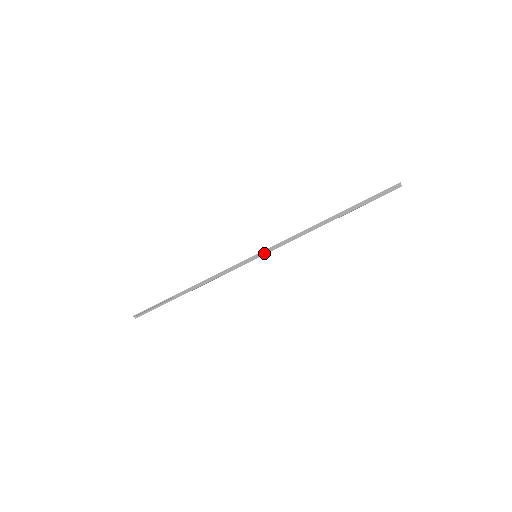
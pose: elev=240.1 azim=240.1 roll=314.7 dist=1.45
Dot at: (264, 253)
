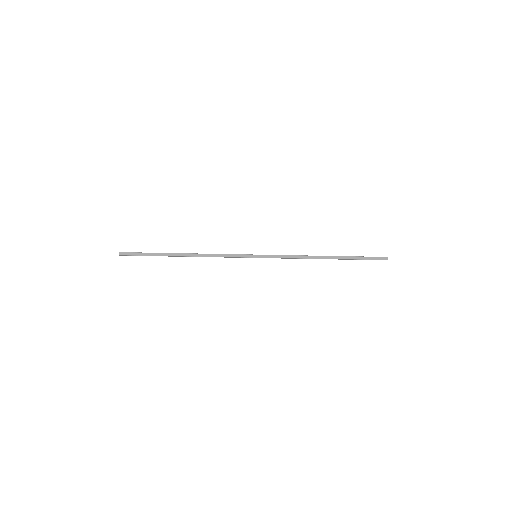
Dot at: (263, 255)
